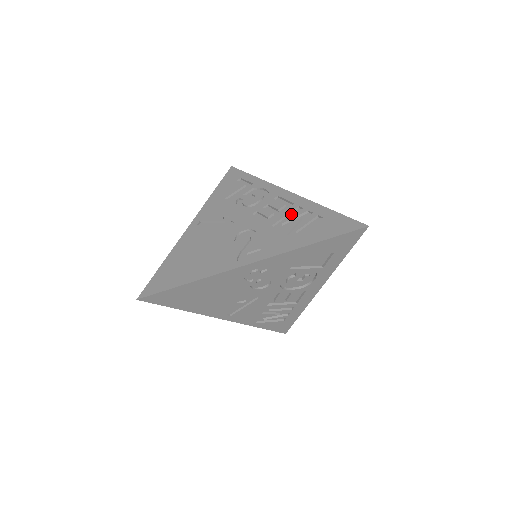
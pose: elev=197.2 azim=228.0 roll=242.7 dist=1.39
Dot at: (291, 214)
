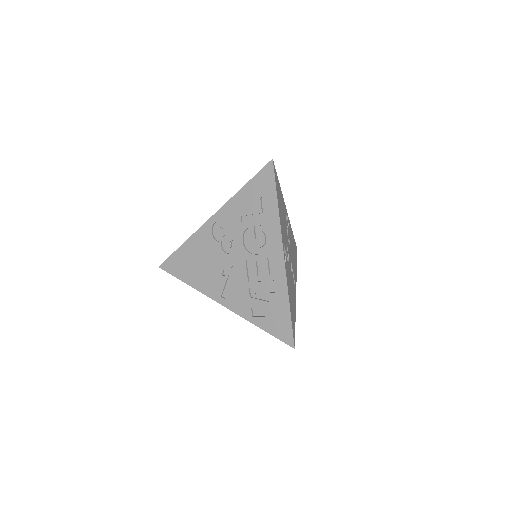
Dot at: occluded
